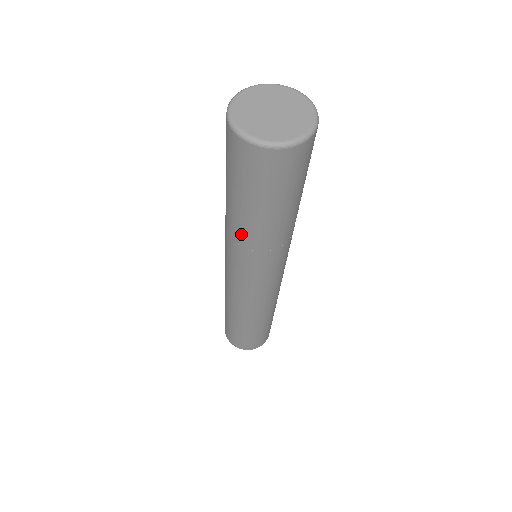
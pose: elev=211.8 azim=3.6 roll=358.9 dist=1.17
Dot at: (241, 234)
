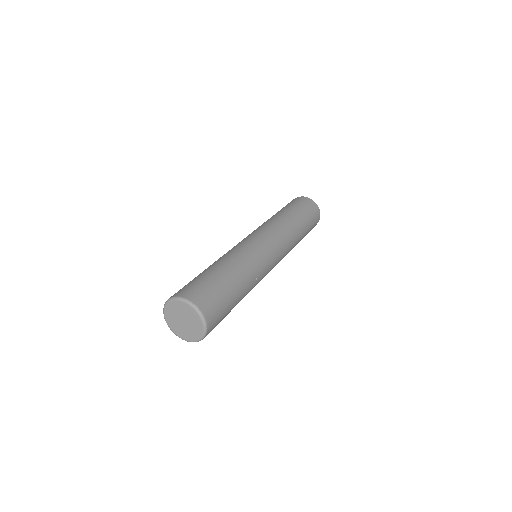
Dot at: occluded
